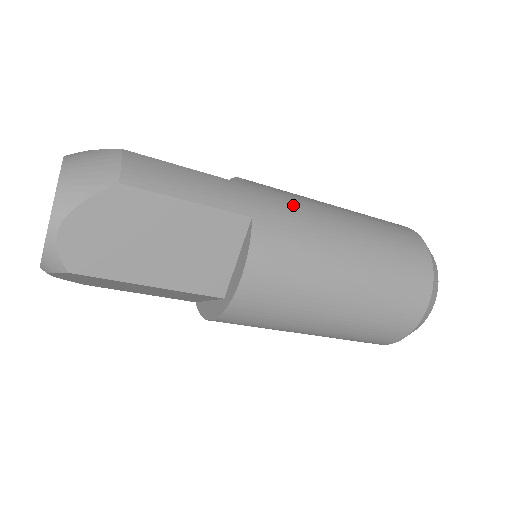
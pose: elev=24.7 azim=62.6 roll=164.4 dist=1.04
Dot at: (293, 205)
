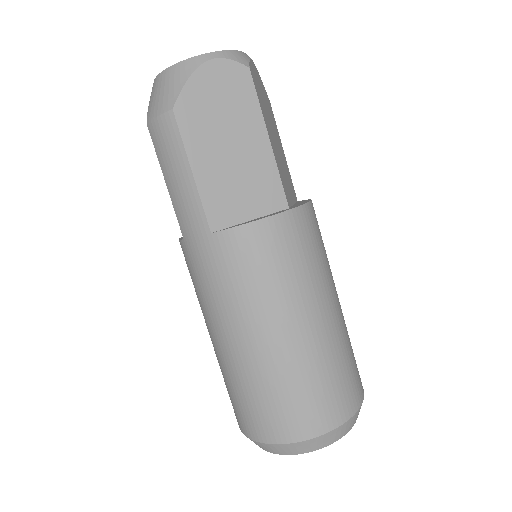
Dot at: occluded
